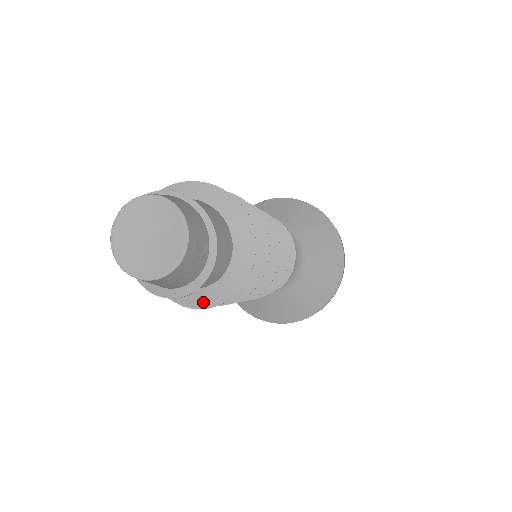
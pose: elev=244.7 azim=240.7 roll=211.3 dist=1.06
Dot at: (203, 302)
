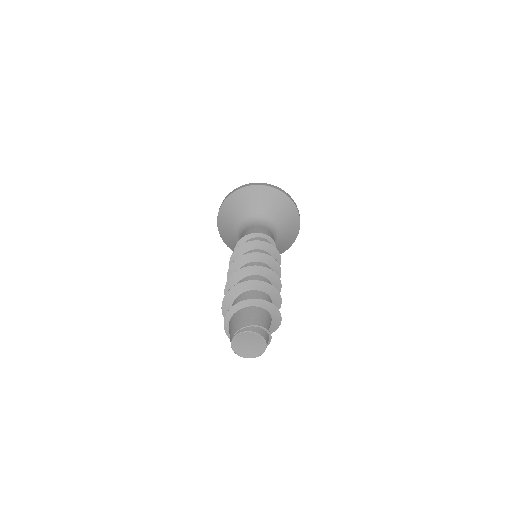
Dot at: occluded
